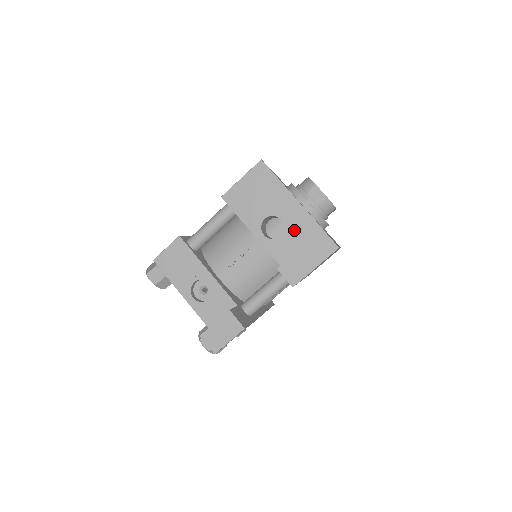
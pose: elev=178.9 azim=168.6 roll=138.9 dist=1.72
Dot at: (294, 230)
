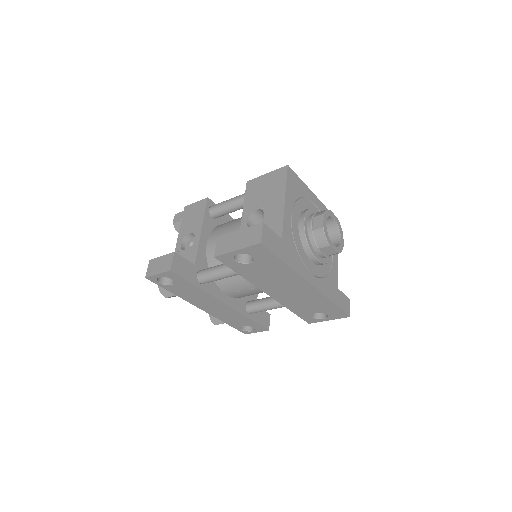
Dot at: occluded
